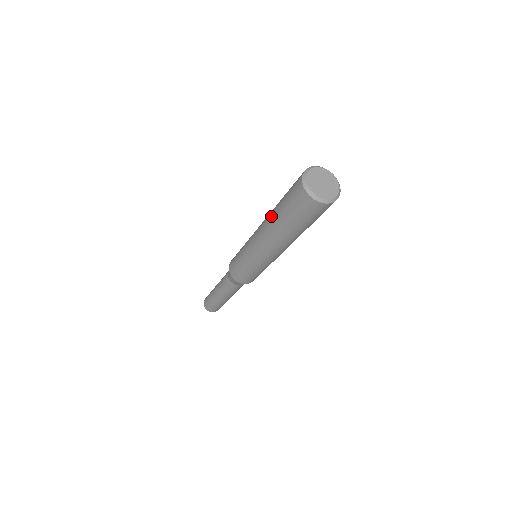
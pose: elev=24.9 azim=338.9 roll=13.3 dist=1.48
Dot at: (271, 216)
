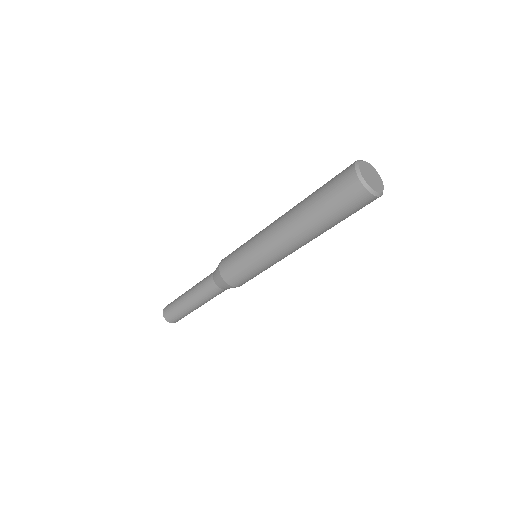
Dot at: (304, 199)
